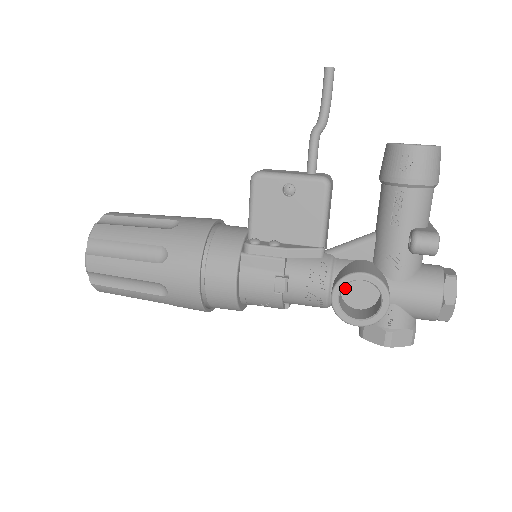
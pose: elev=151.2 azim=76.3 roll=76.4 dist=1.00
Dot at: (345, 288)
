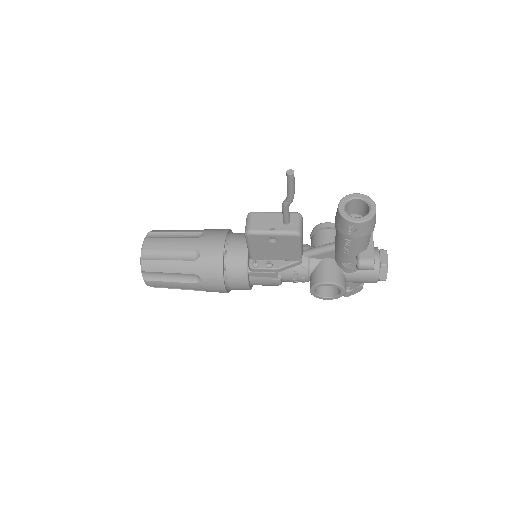
Dot at: occluded
